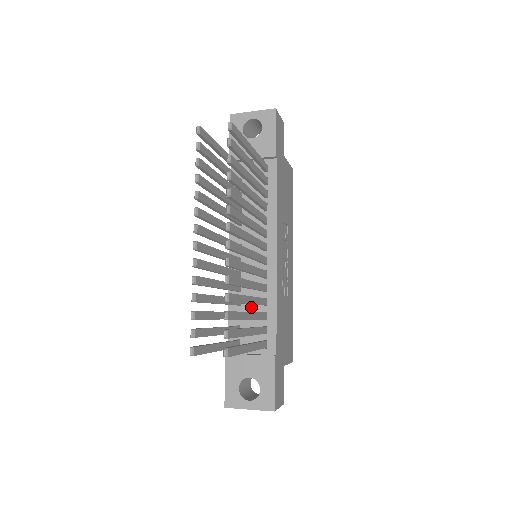
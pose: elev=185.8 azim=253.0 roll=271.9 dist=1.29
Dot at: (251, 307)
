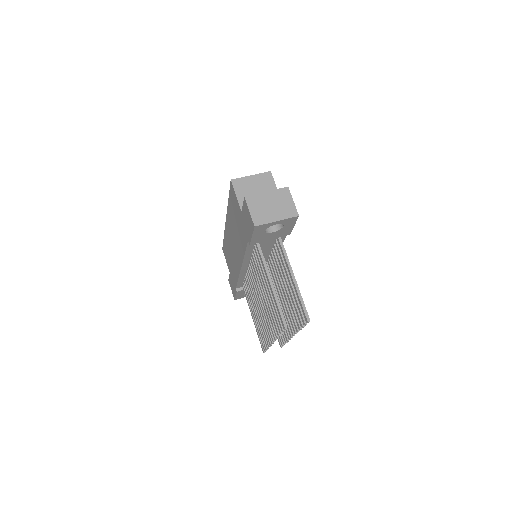
Dot at: occluded
